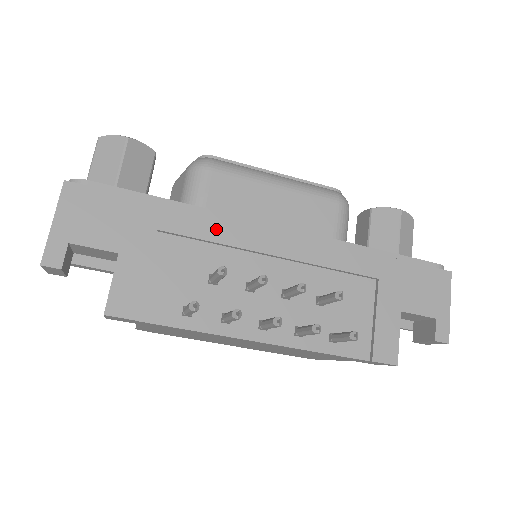
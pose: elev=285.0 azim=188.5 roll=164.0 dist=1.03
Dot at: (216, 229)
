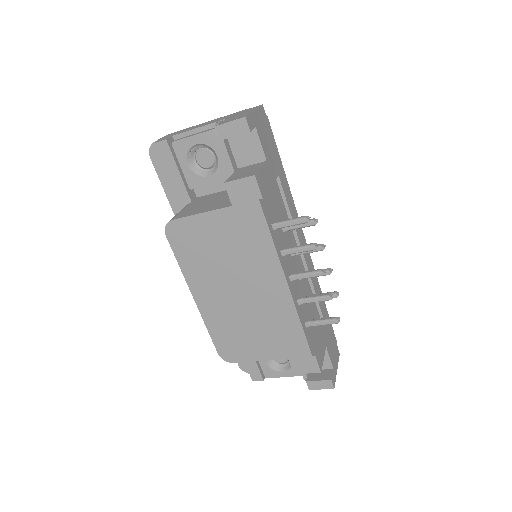
Dot at: (292, 209)
